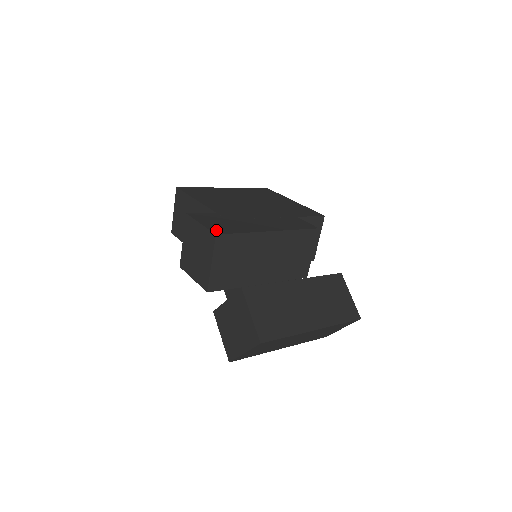
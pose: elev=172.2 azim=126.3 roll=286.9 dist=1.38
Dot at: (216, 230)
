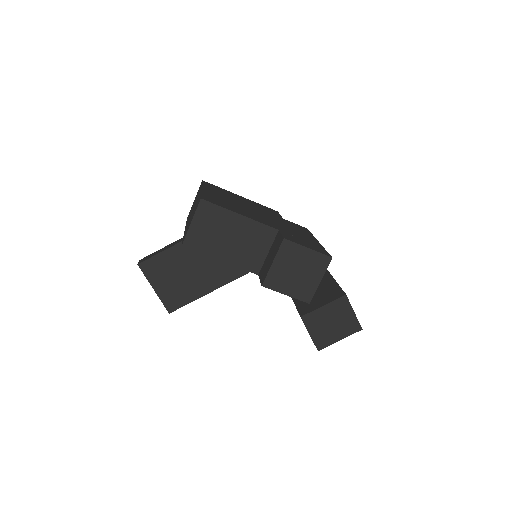
Dot at: (323, 253)
